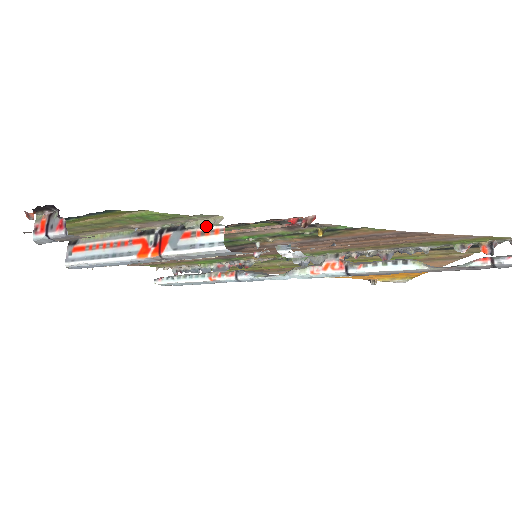
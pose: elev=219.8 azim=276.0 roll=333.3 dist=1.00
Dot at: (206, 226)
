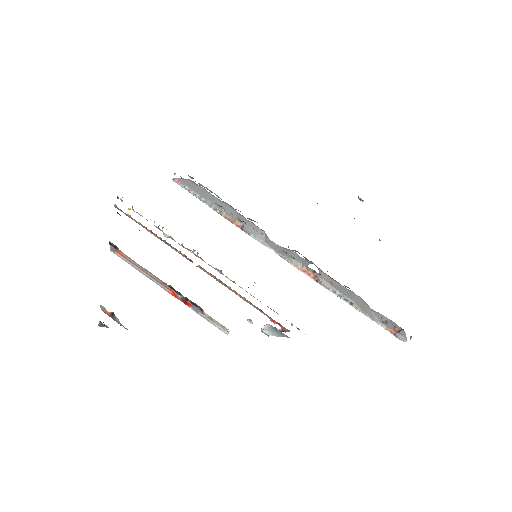
Dot at: (217, 324)
